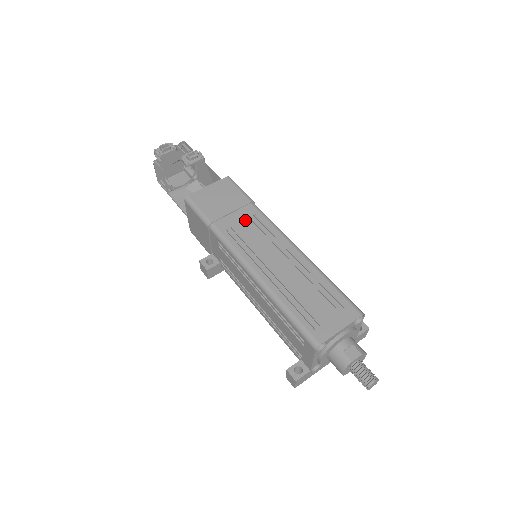
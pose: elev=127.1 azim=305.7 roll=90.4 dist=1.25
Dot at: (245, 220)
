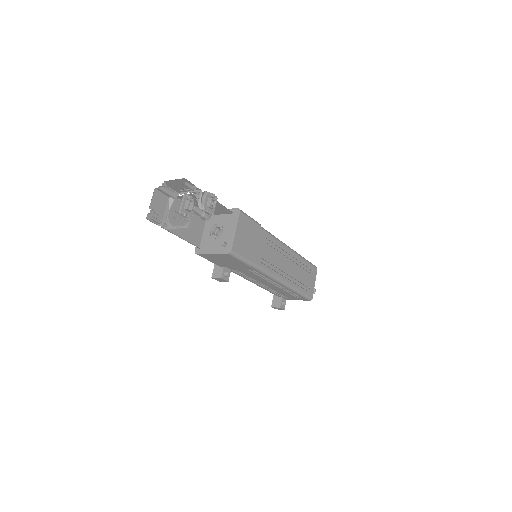
Dot at: (265, 246)
